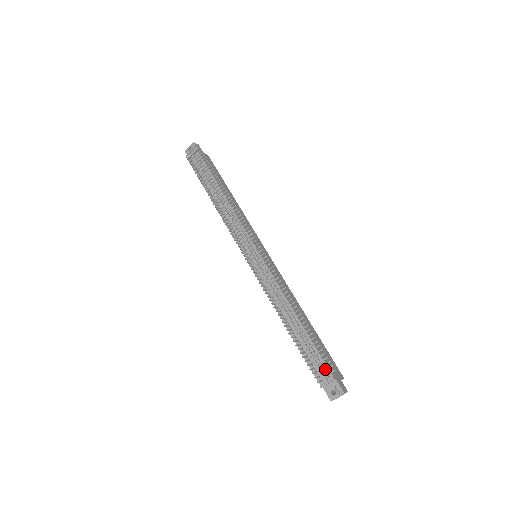
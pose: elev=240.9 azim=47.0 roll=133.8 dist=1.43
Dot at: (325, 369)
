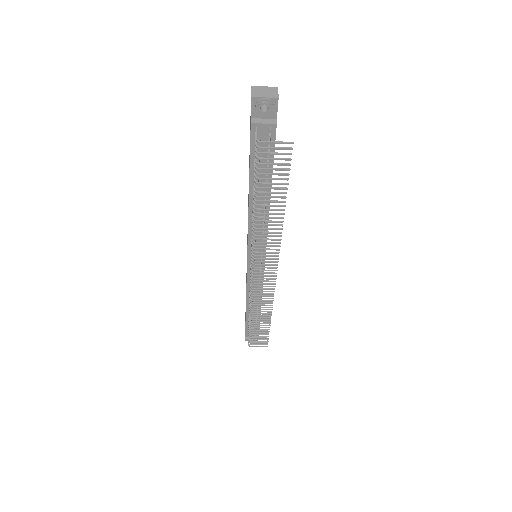
Dot at: occluded
